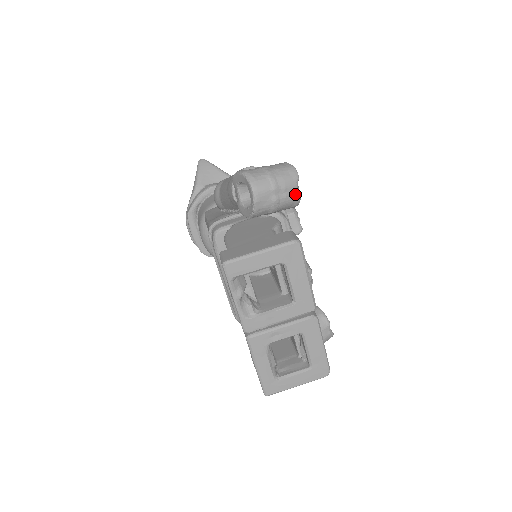
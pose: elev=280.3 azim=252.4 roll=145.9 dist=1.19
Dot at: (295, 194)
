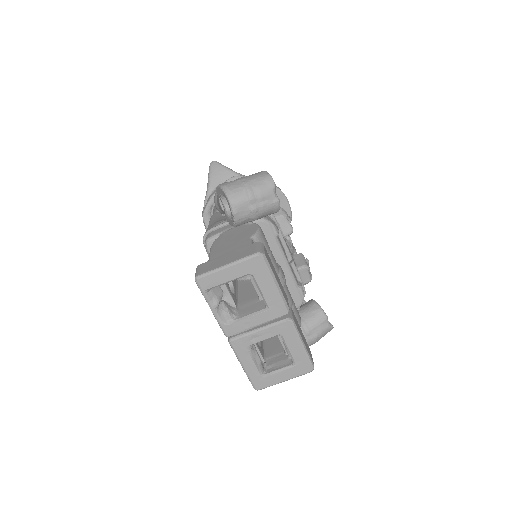
Dot at: (273, 201)
